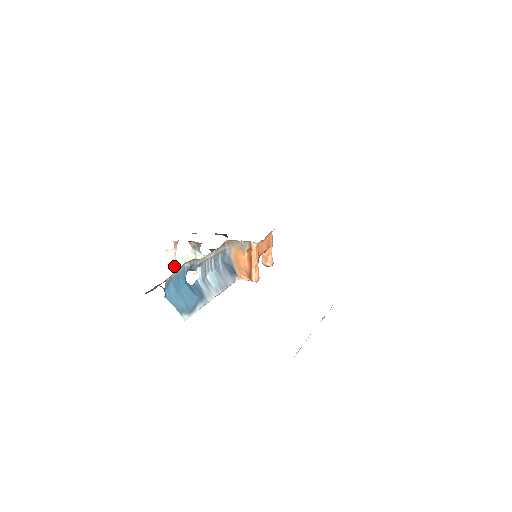
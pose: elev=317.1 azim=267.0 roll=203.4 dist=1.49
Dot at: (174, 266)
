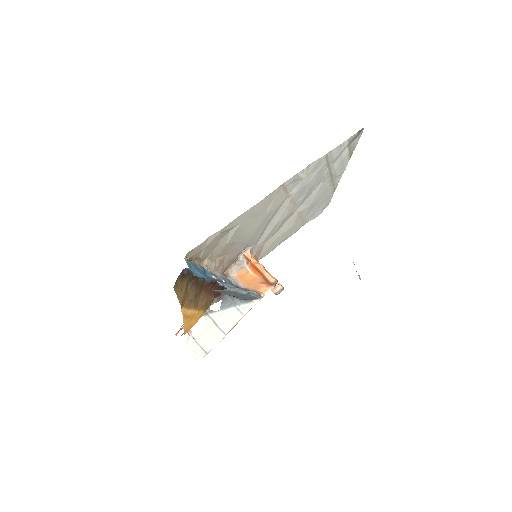
Dot at: (201, 352)
